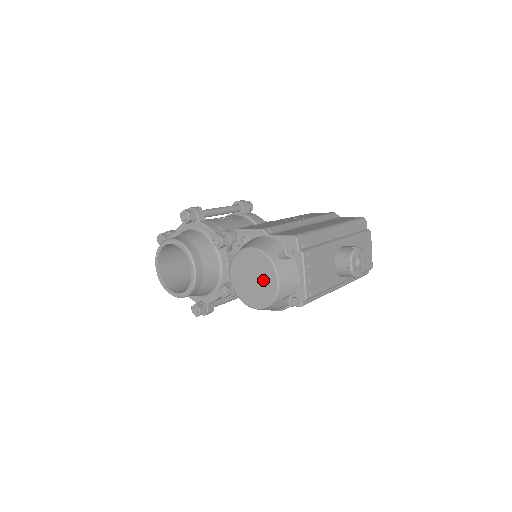
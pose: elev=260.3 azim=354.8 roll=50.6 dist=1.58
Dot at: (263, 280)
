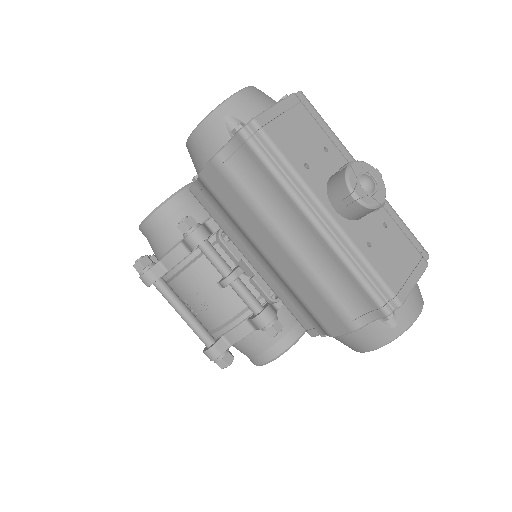
Dot at: occluded
